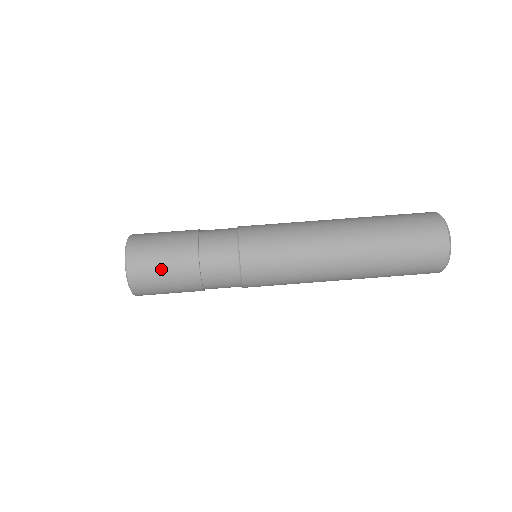
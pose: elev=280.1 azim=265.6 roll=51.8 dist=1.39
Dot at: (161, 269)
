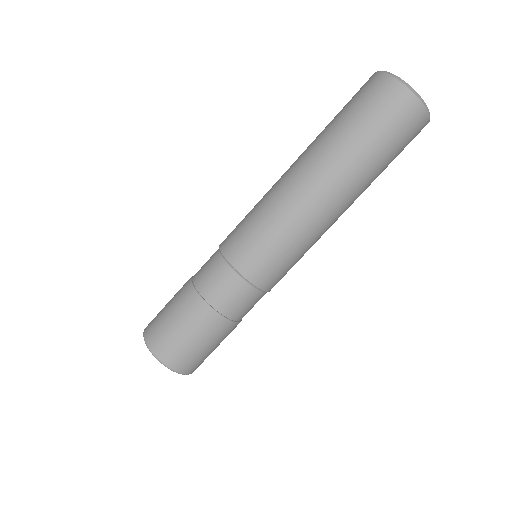
Dot at: (195, 344)
